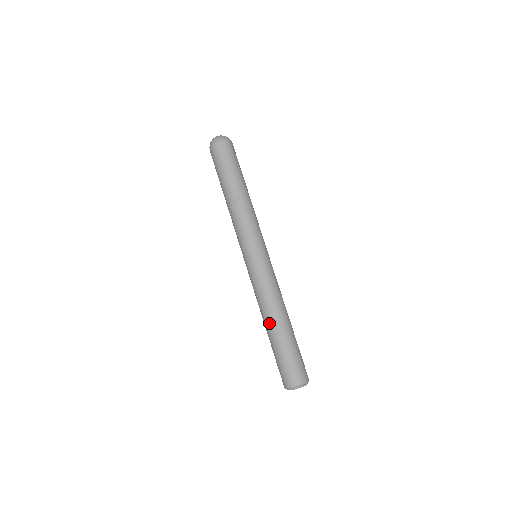
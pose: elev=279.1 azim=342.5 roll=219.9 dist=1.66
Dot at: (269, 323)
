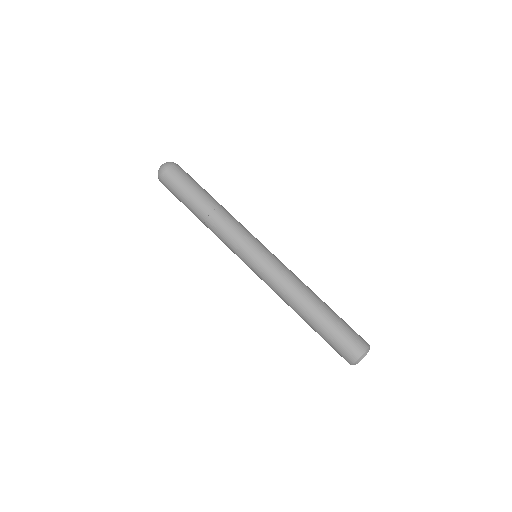
Dot at: (309, 304)
